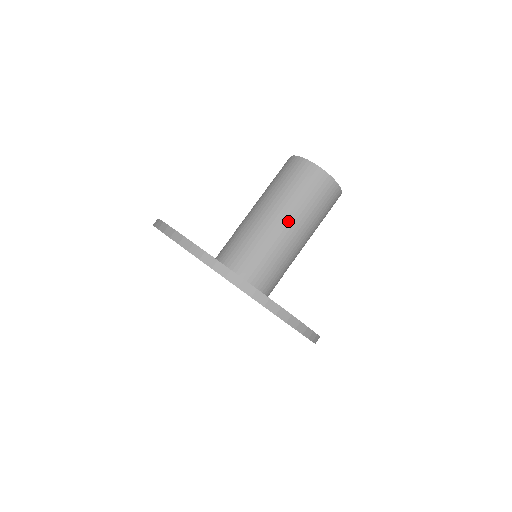
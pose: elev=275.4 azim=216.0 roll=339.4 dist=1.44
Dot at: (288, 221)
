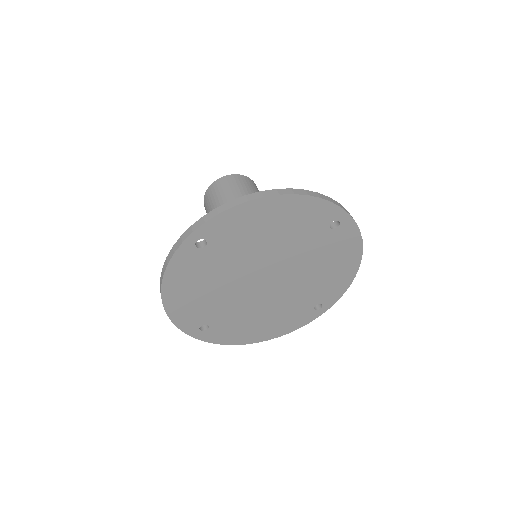
Dot at: occluded
